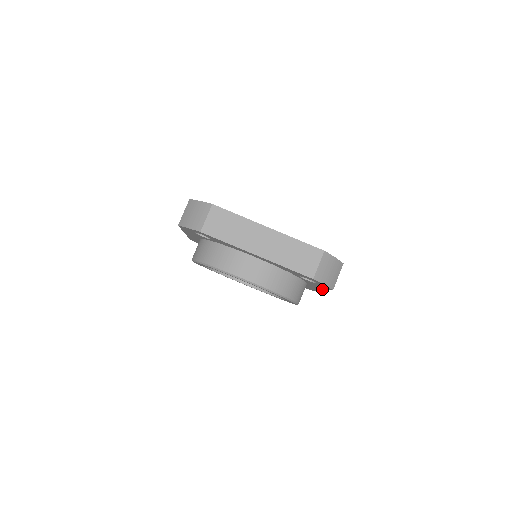
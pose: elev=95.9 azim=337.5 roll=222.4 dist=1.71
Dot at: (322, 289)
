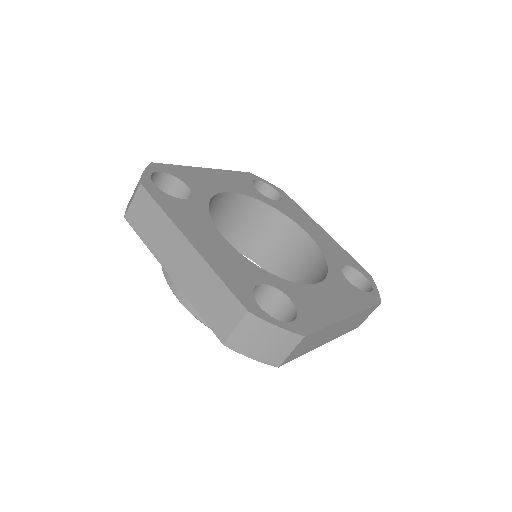
Dot at: occluded
